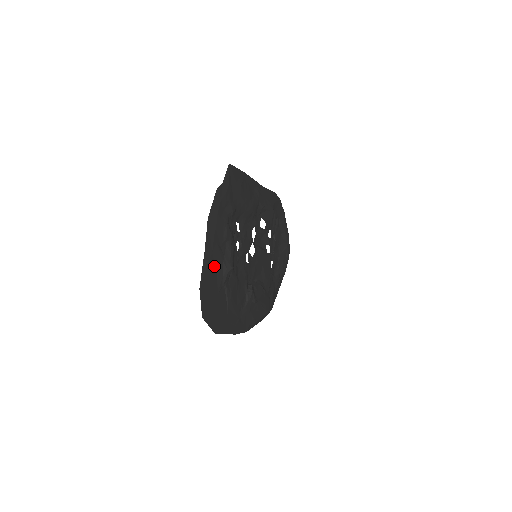
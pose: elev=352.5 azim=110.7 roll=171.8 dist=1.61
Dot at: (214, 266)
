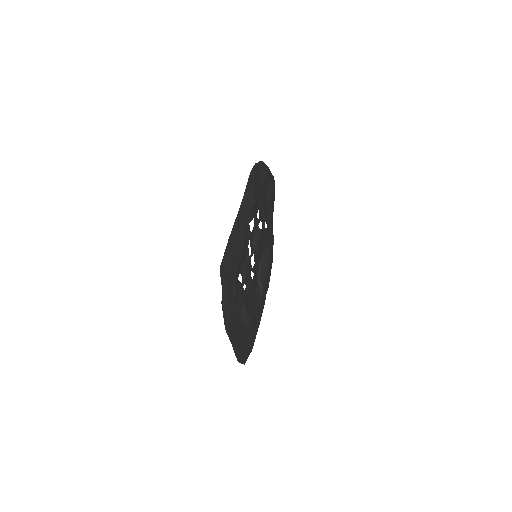
Dot at: (239, 335)
